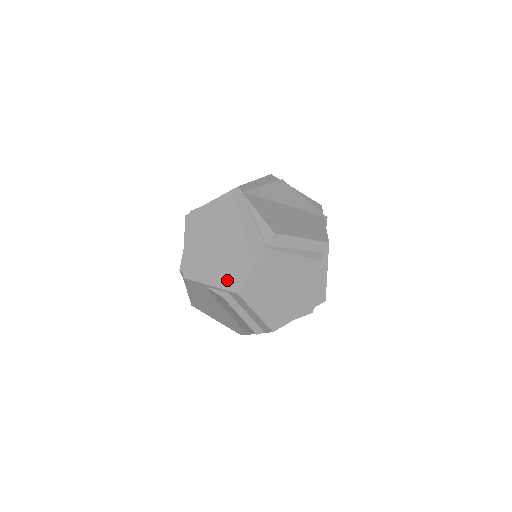
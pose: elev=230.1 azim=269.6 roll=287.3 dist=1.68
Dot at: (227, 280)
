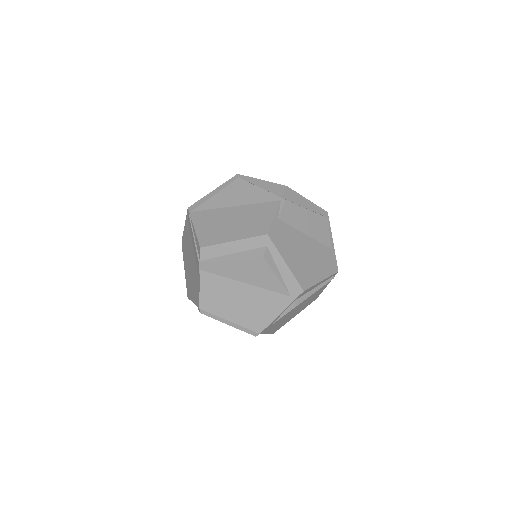
Dot at: (196, 297)
